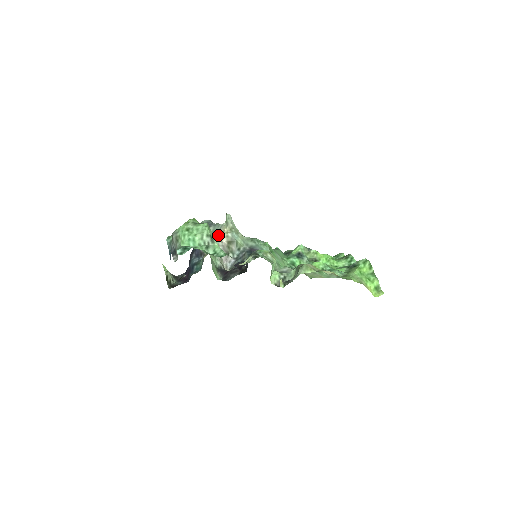
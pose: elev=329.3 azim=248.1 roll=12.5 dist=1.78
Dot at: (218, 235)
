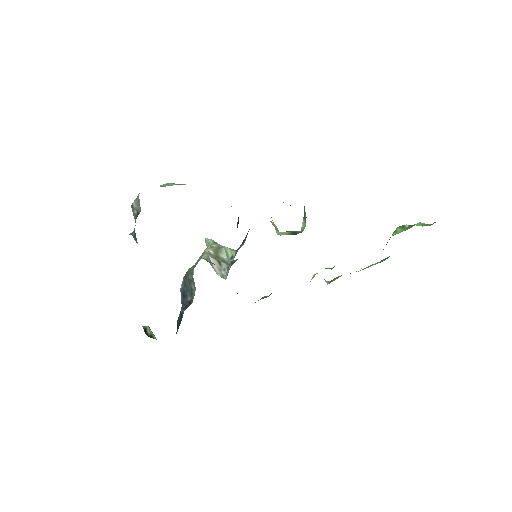
Dot at: occluded
